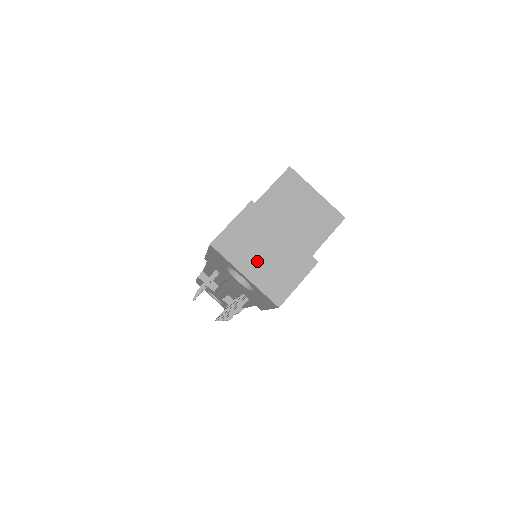
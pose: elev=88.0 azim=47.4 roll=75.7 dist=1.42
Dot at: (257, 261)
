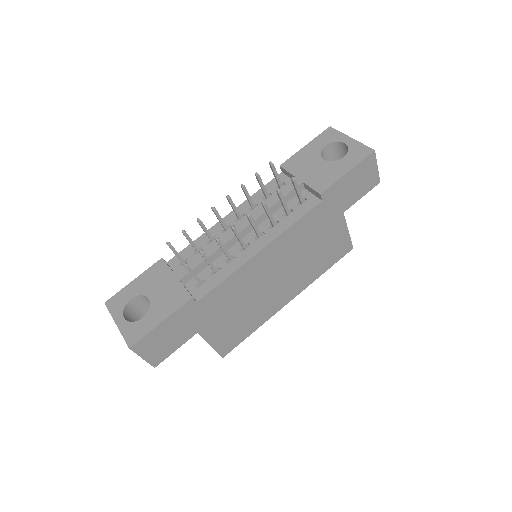
Dot at: occluded
